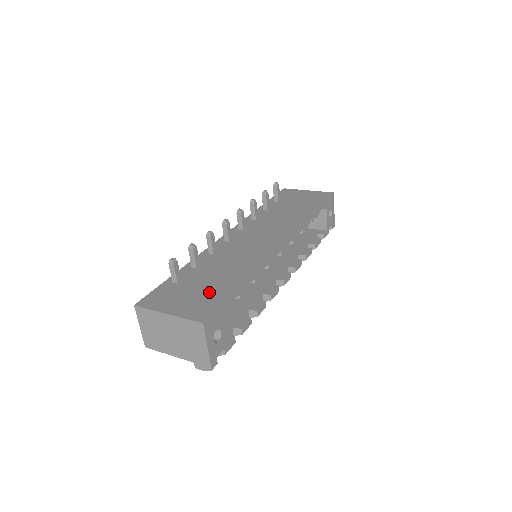
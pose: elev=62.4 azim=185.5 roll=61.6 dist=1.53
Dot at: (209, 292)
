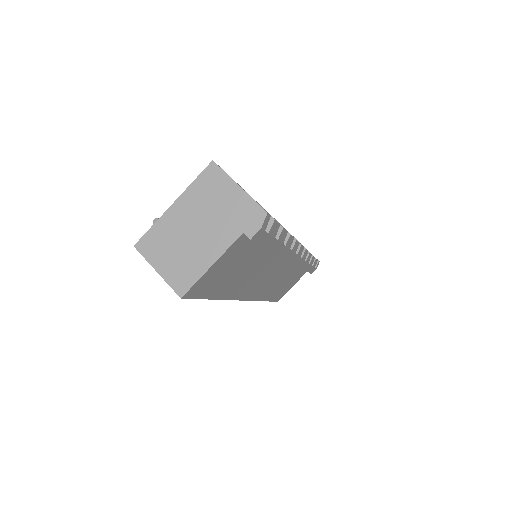
Dot at: occluded
